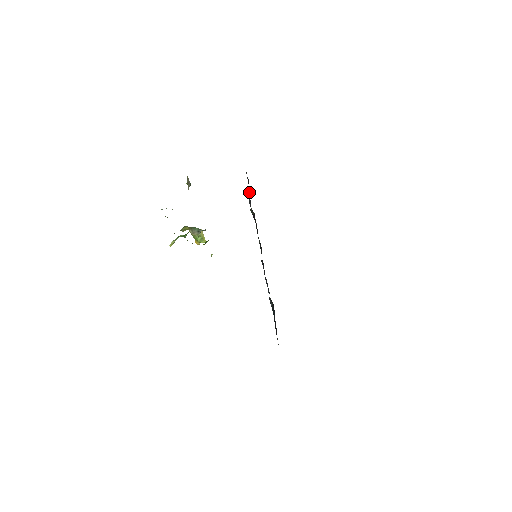
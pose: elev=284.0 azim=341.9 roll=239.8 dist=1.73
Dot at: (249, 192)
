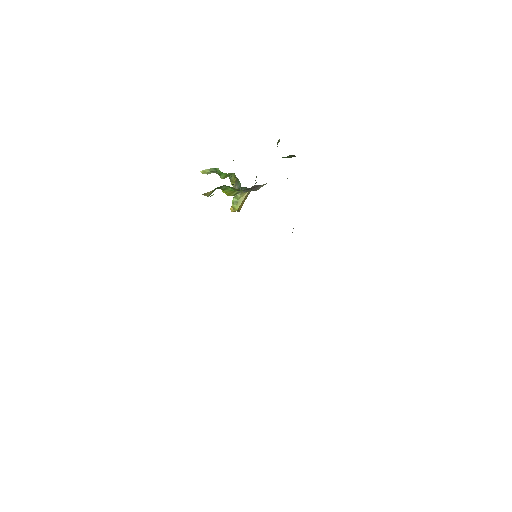
Dot at: occluded
